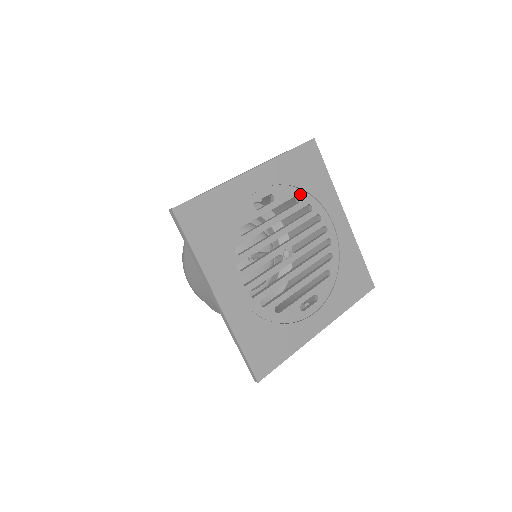
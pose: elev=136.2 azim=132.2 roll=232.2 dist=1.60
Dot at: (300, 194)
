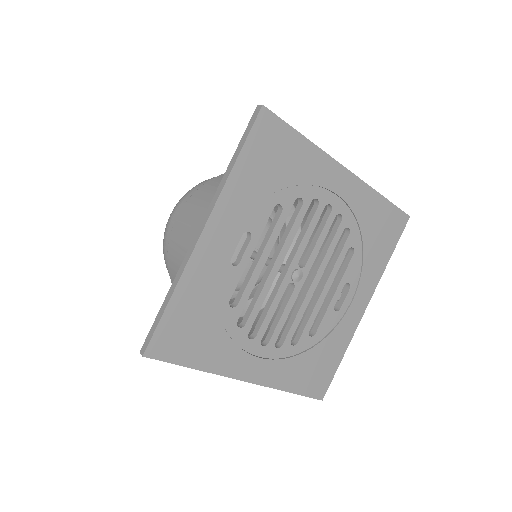
Dot at: (279, 198)
